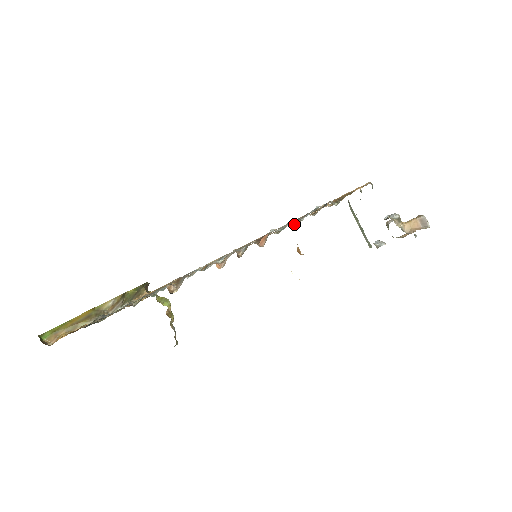
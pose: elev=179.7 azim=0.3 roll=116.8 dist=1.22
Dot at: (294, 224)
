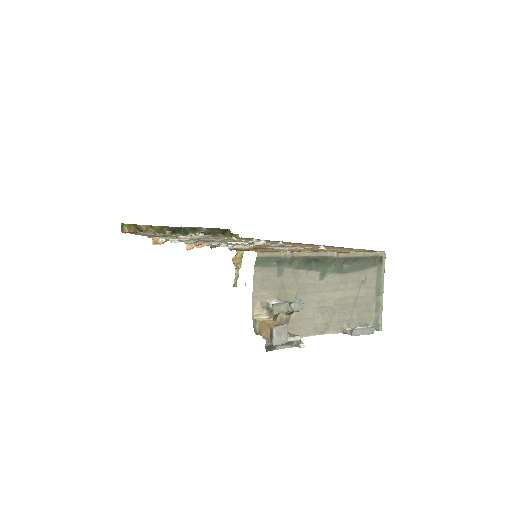
Dot at: occluded
